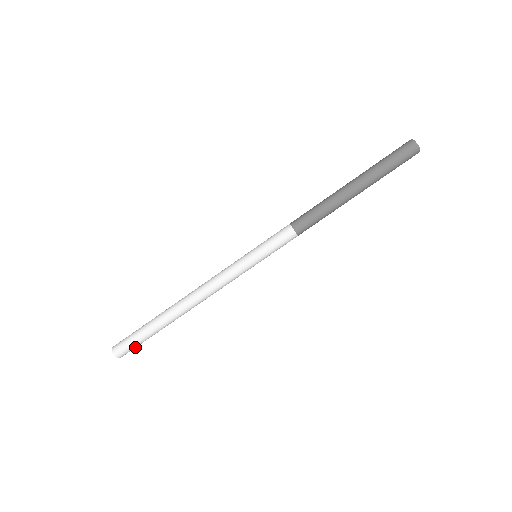
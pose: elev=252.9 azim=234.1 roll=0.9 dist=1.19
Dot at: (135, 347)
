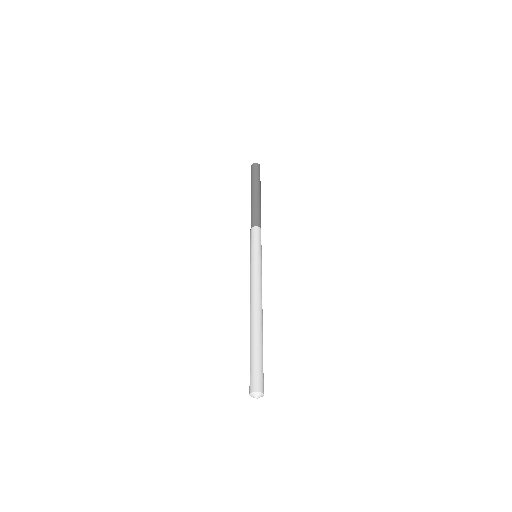
Dot at: (260, 372)
